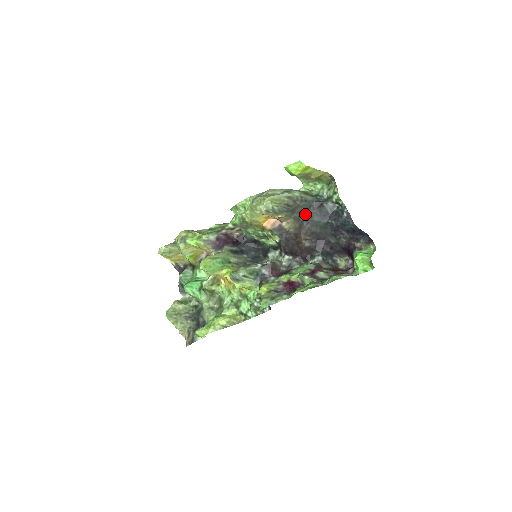
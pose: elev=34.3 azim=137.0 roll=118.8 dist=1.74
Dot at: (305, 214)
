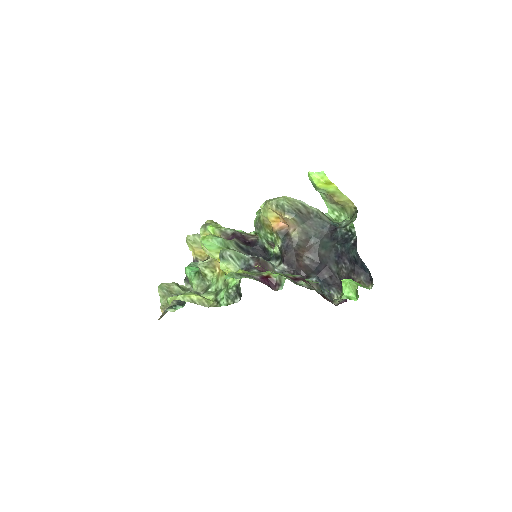
Dot at: (316, 232)
